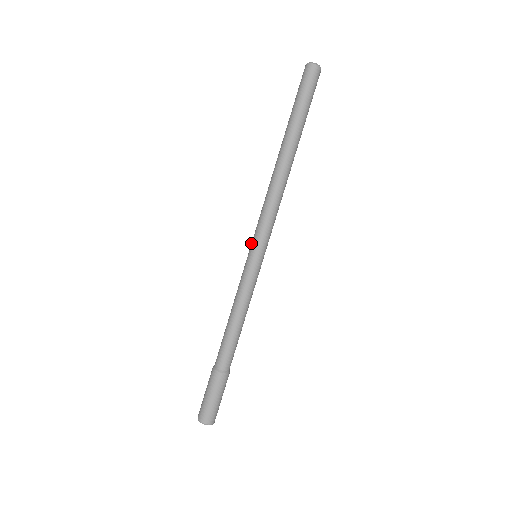
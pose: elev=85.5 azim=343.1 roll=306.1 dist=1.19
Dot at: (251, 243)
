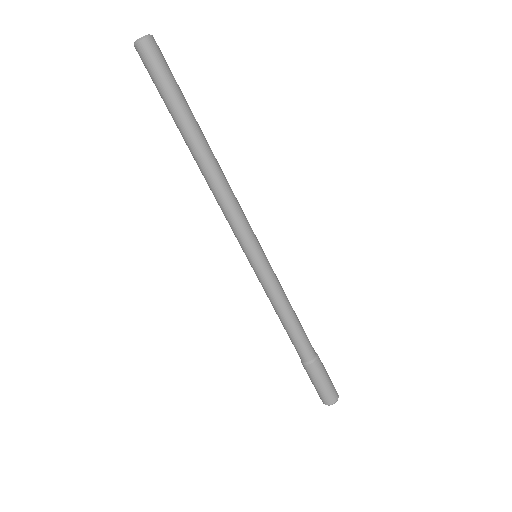
Dot at: occluded
